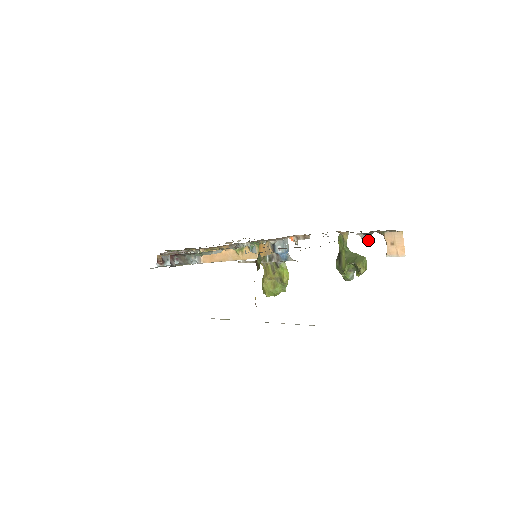
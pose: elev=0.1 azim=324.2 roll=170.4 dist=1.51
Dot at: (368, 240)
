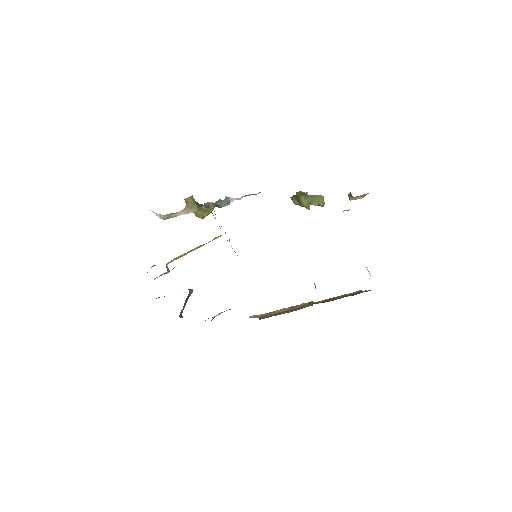
Dot at: occluded
